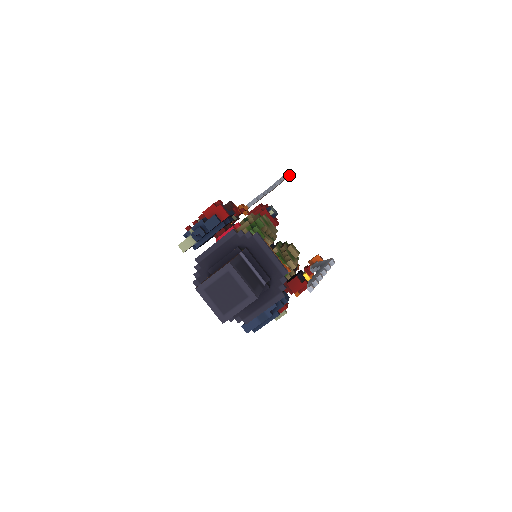
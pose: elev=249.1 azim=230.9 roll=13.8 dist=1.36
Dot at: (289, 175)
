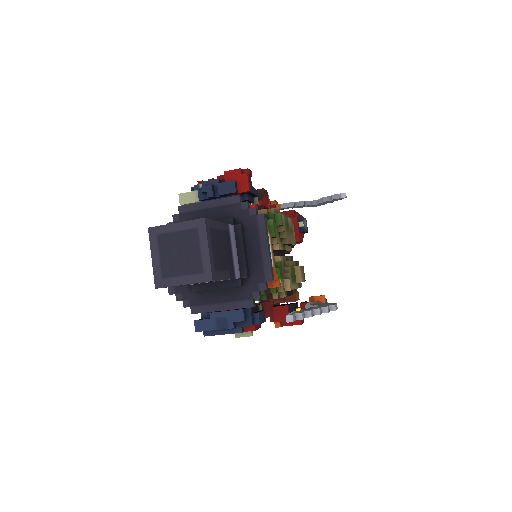
Dot at: (342, 197)
